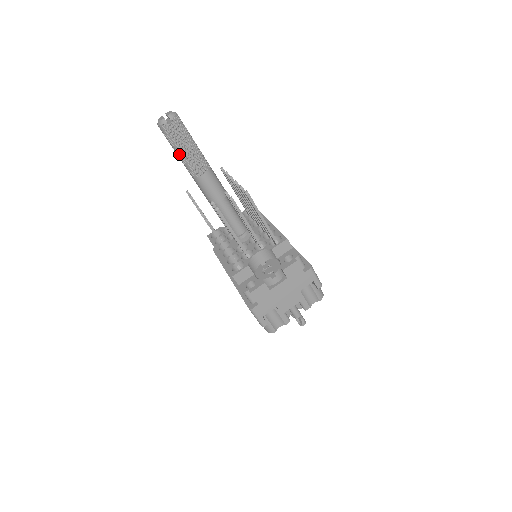
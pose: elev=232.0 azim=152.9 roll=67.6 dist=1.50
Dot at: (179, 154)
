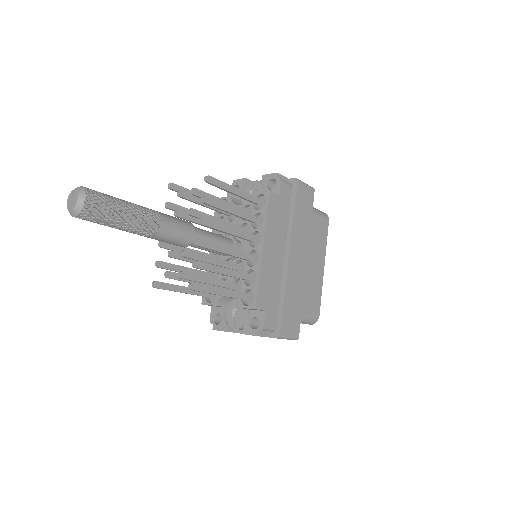
Dot at: occluded
